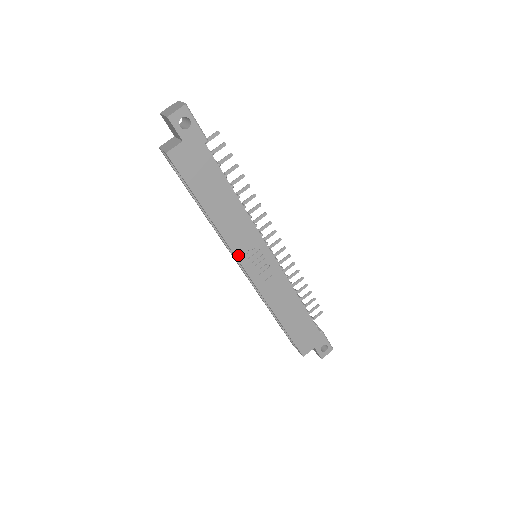
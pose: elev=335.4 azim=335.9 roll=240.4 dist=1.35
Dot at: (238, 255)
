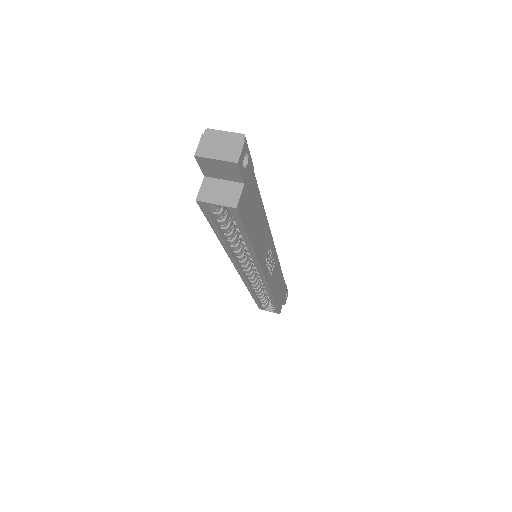
Dot at: (263, 268)
